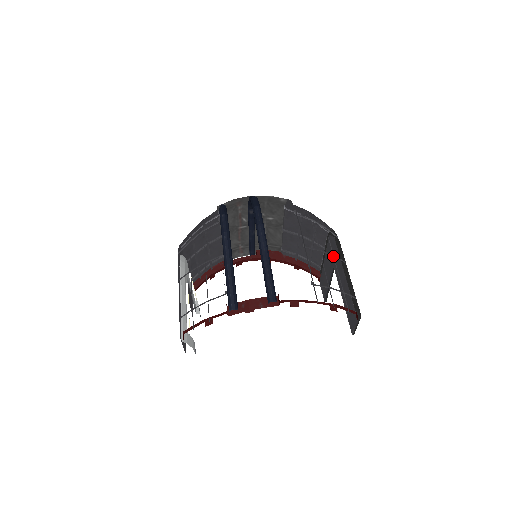
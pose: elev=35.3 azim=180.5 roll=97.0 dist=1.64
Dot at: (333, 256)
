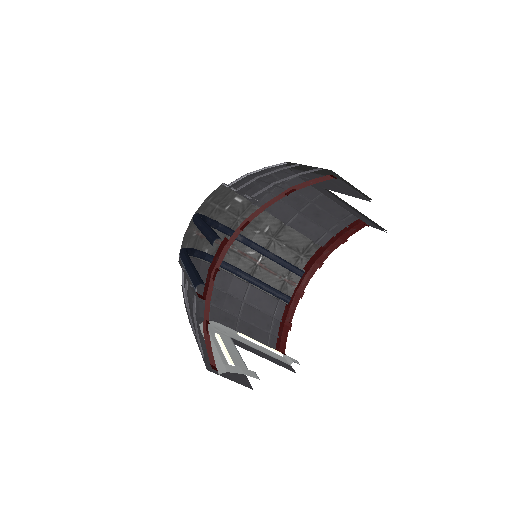
Dot at: occluded
